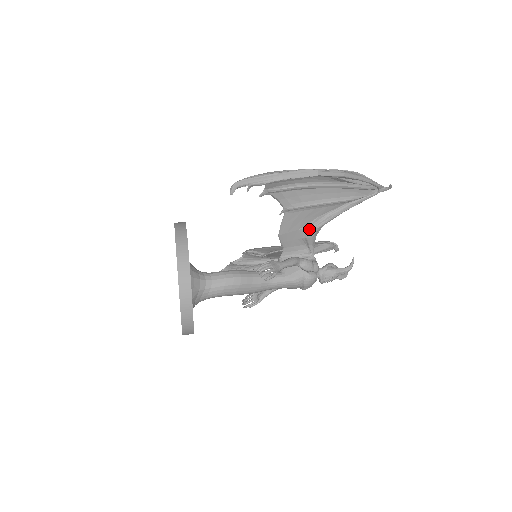
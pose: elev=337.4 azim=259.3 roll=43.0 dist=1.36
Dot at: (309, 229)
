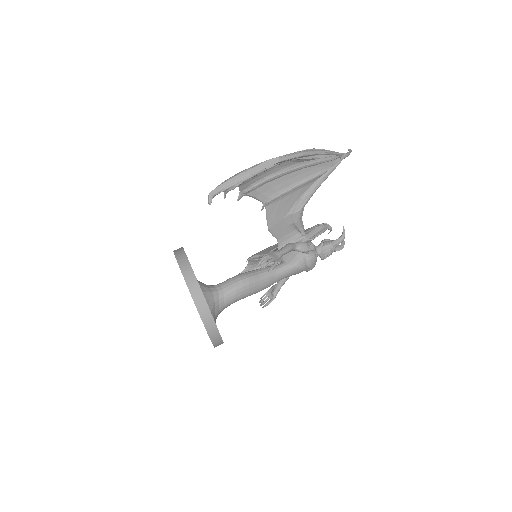
Dot at: (293, 214)
